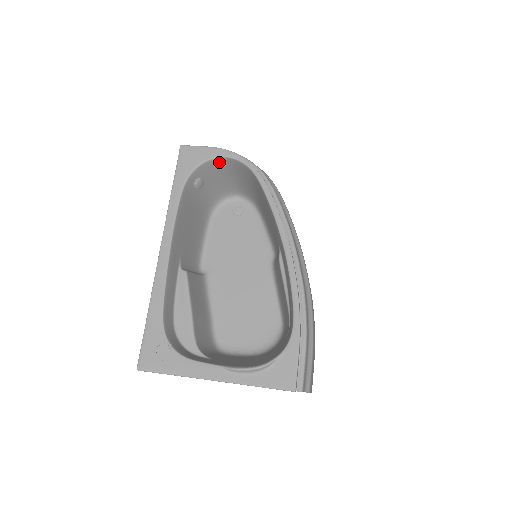
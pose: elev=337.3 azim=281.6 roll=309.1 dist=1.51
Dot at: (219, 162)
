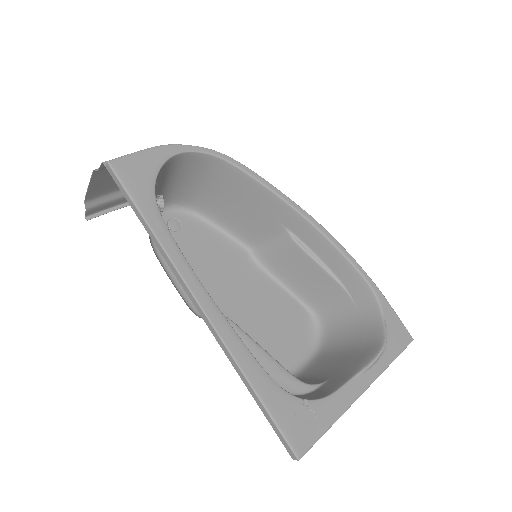
Dot at: (168, 165)
